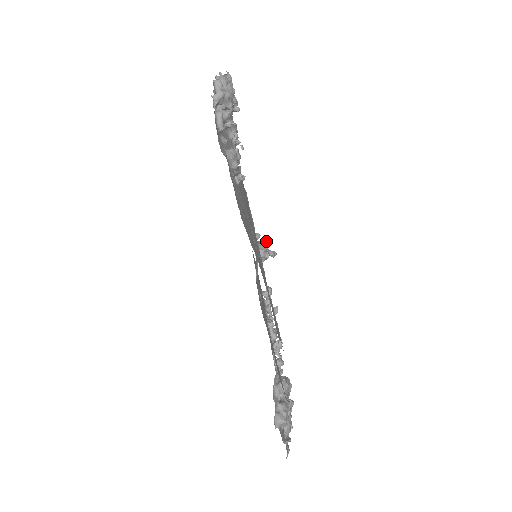
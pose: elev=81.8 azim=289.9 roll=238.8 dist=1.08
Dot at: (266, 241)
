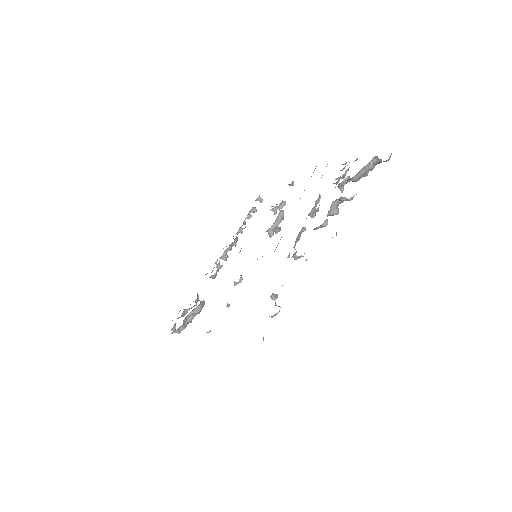
Dot at: occluded
